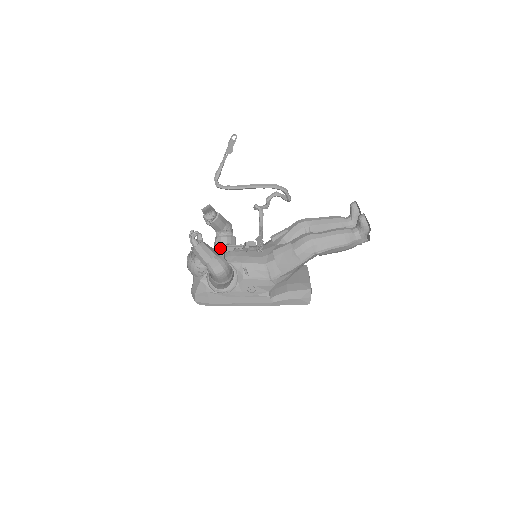
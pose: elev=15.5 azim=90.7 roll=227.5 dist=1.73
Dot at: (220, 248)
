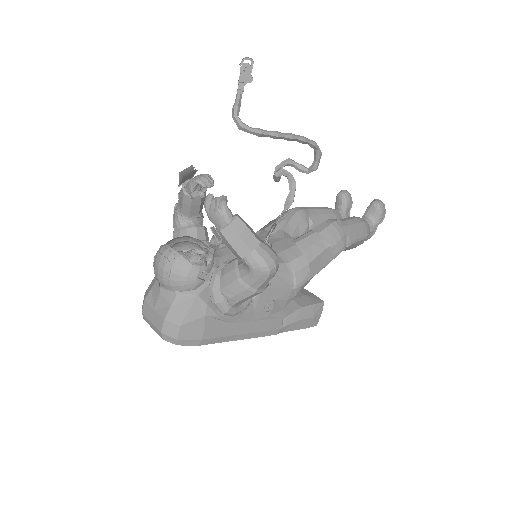
Dot at: occluded
